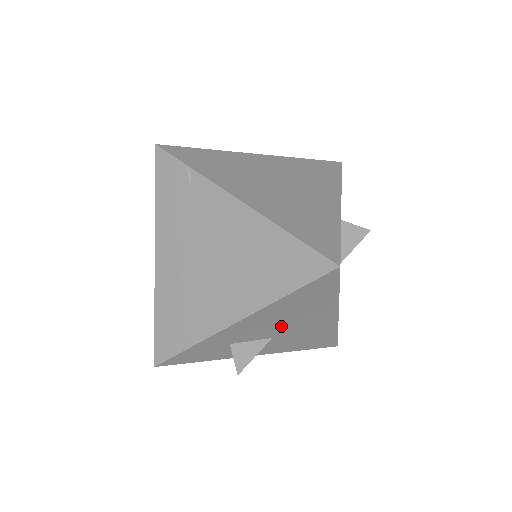
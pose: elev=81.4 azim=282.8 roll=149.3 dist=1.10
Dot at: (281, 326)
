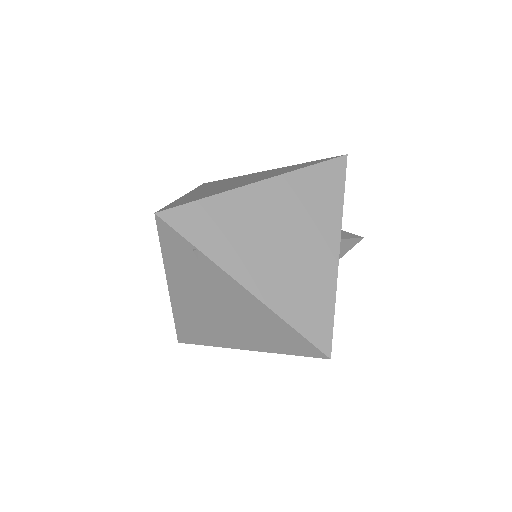
Dot at: occluded
